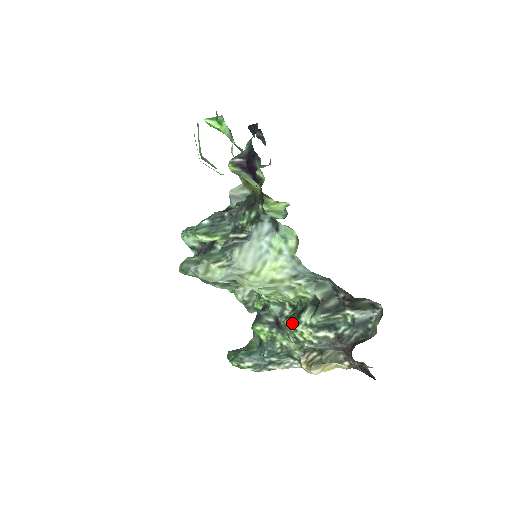
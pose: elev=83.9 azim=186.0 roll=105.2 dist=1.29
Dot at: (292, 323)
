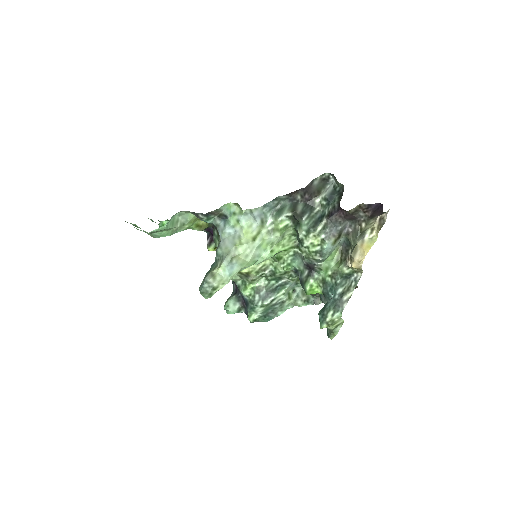
Dot at: (301, 248)
